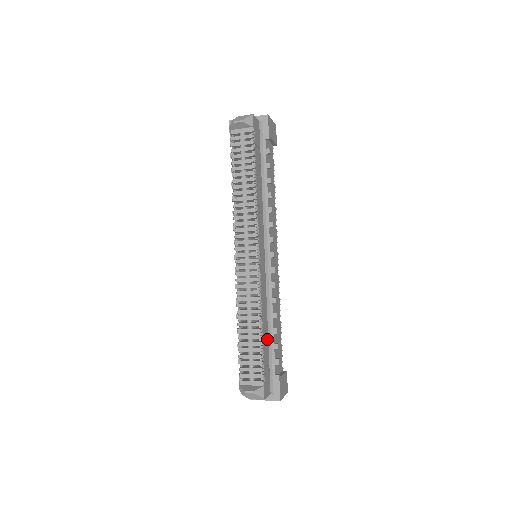
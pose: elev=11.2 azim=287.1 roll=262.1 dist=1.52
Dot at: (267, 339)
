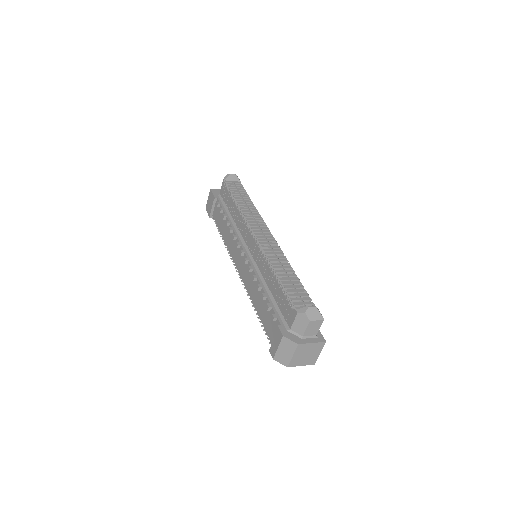
Dot at: occluded
